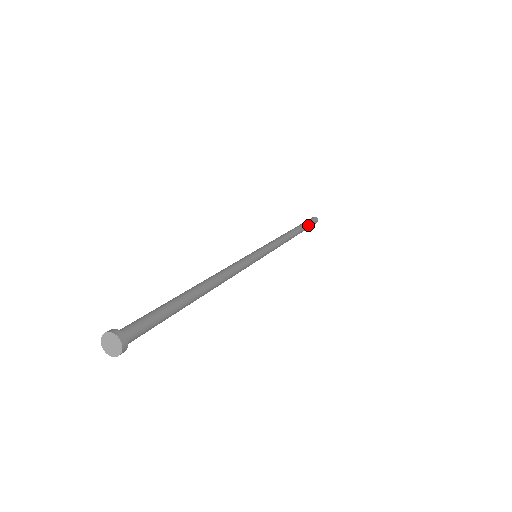
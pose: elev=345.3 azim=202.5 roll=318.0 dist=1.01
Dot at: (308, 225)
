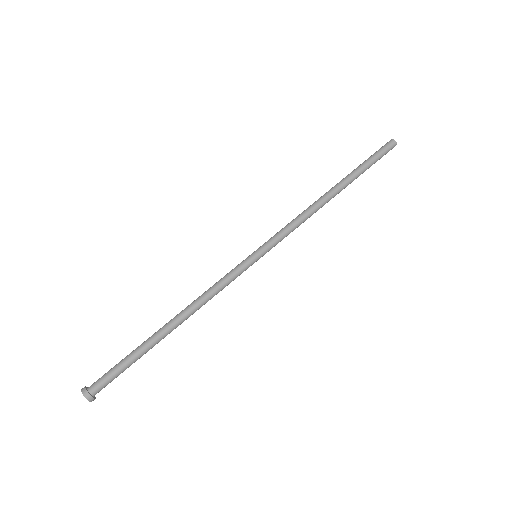
Dot at: occluded
